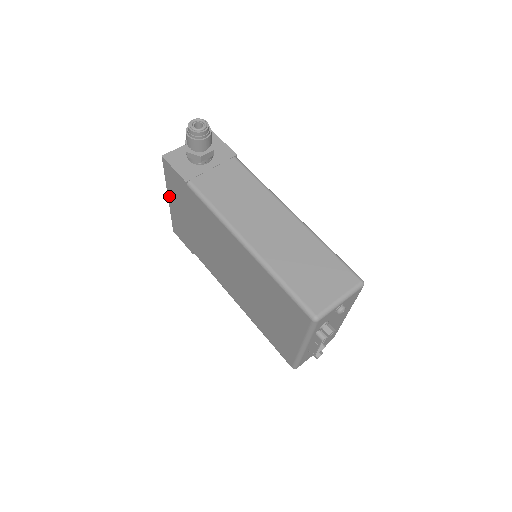
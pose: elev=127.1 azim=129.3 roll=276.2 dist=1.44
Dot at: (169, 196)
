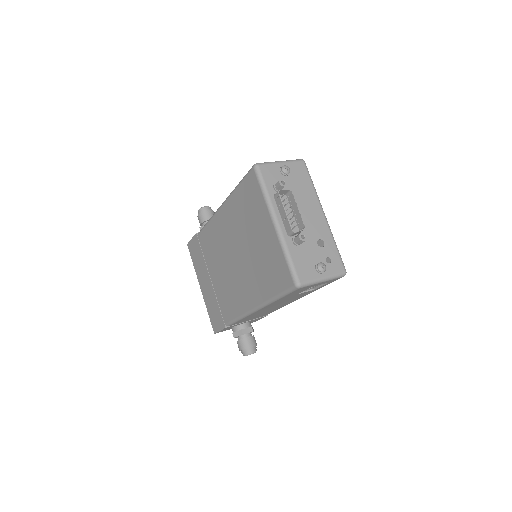
Dot at: (200, 283)
